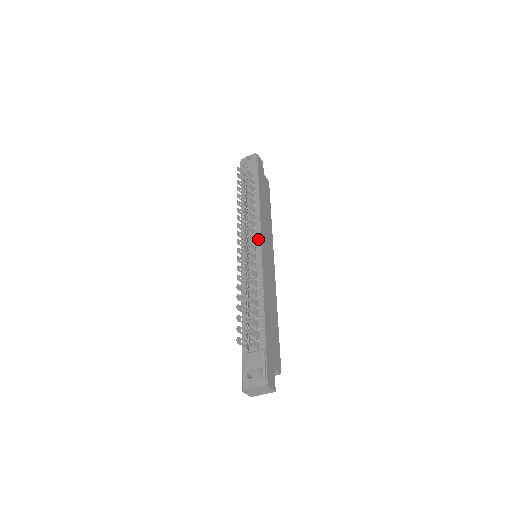
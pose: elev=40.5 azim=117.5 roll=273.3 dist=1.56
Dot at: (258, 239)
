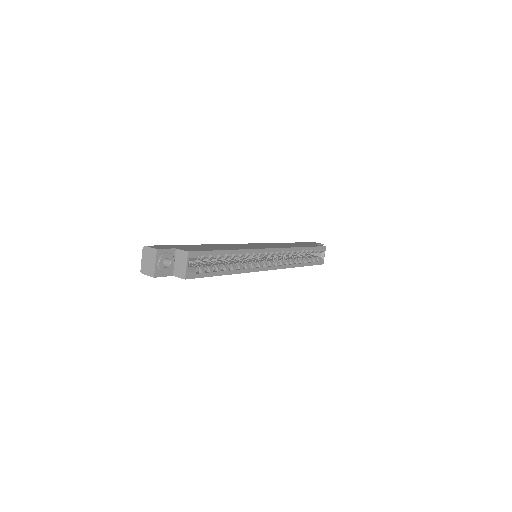
Dot at: occluded
